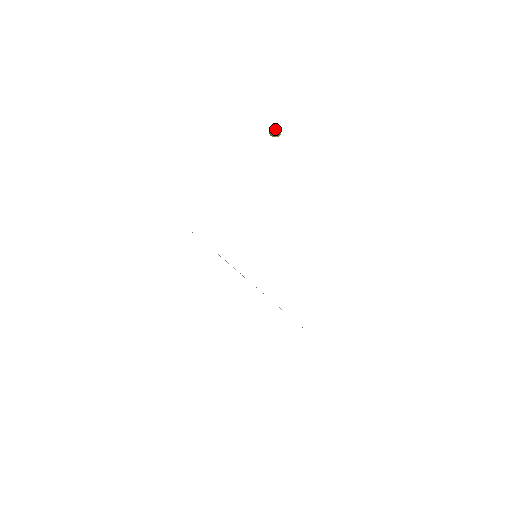
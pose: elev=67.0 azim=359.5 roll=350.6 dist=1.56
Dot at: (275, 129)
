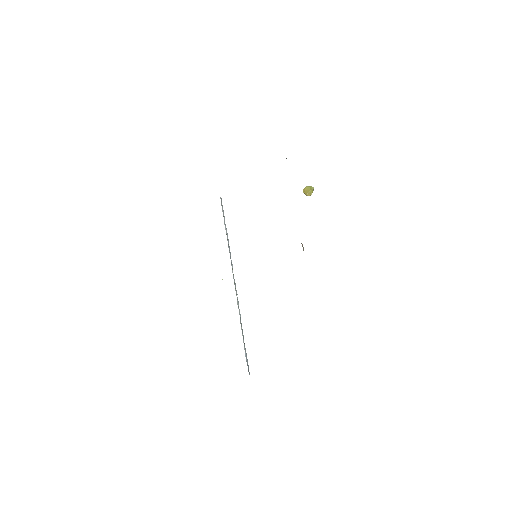
Dot at: (312, 187)
